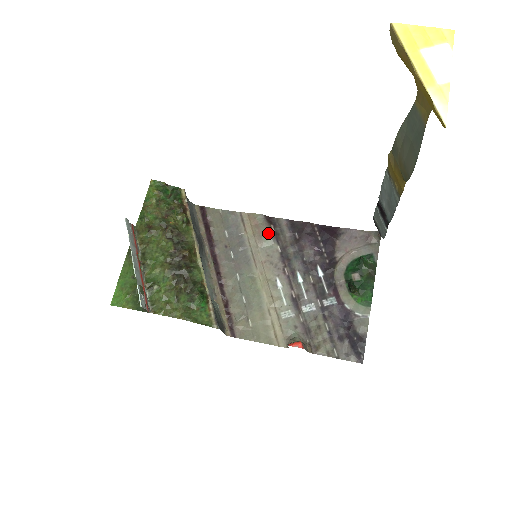
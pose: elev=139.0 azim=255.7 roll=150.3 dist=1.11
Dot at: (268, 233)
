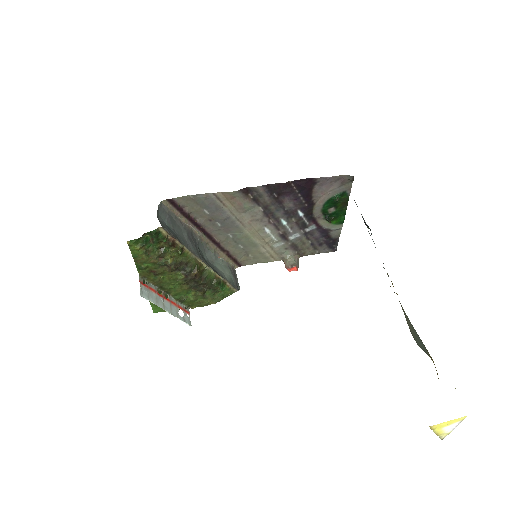
Dot at: (248, 203)
